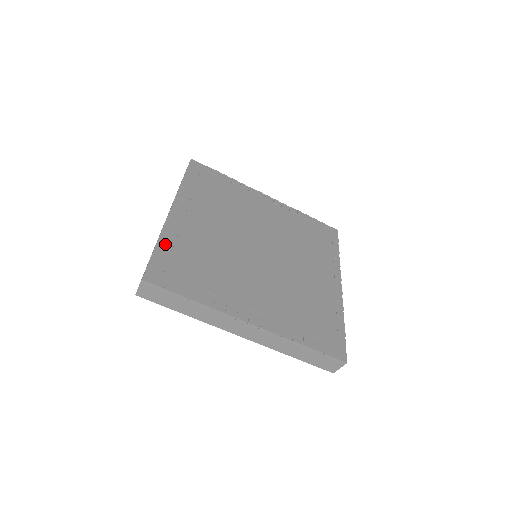
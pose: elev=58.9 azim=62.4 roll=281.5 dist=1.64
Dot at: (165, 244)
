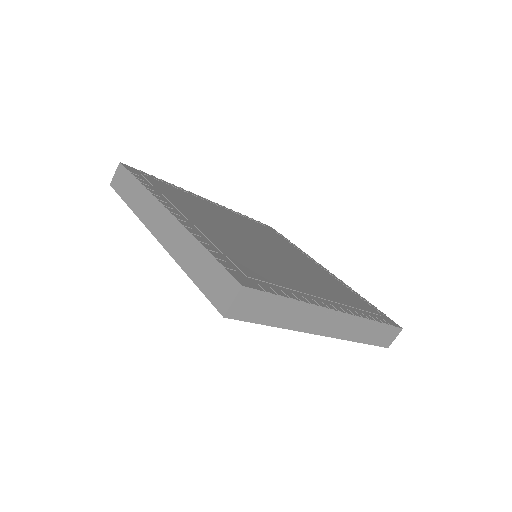
Dot at: (209, 246)
